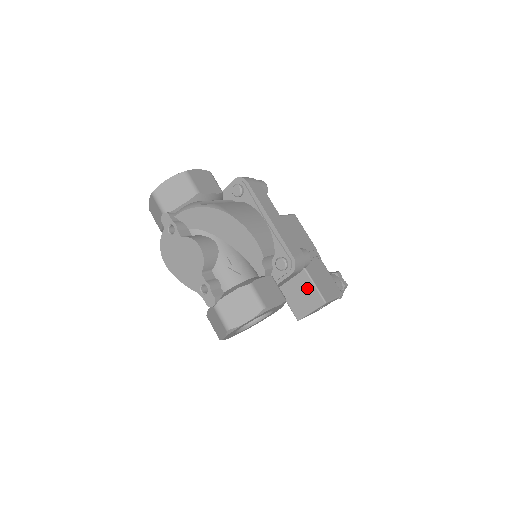
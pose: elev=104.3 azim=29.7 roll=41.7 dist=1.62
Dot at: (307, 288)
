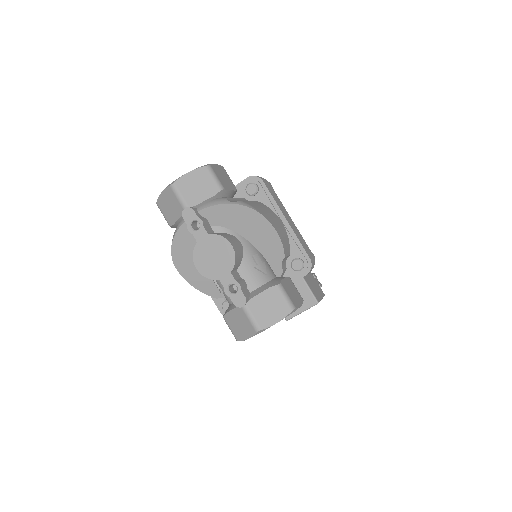
Dot at: (299, 289)
